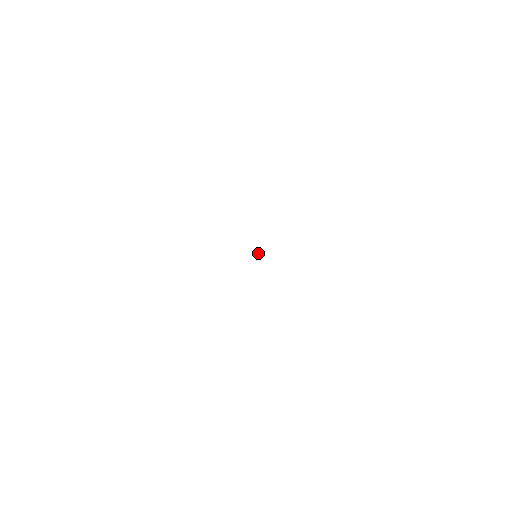
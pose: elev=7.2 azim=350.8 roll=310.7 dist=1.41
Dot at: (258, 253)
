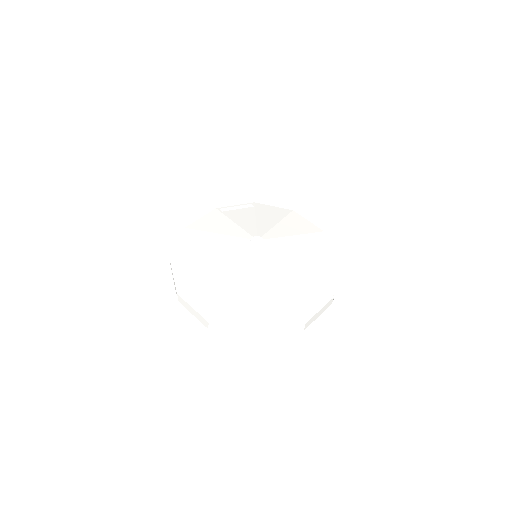
Dot at: (256, 241)
